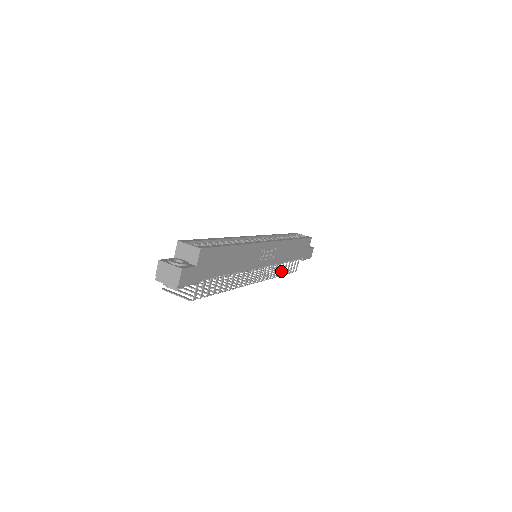
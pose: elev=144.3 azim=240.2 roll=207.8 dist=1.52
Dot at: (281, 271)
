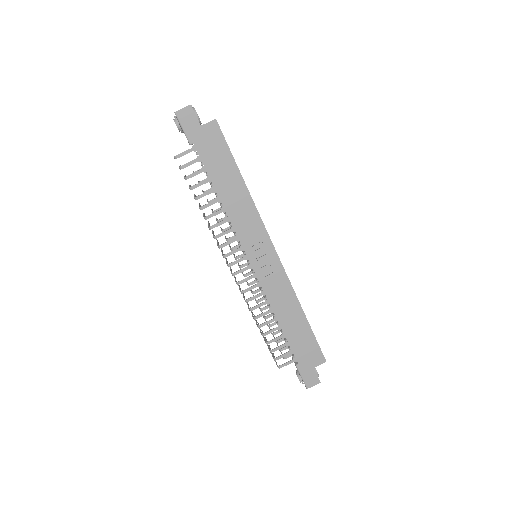
Dot at: (264, 323)
